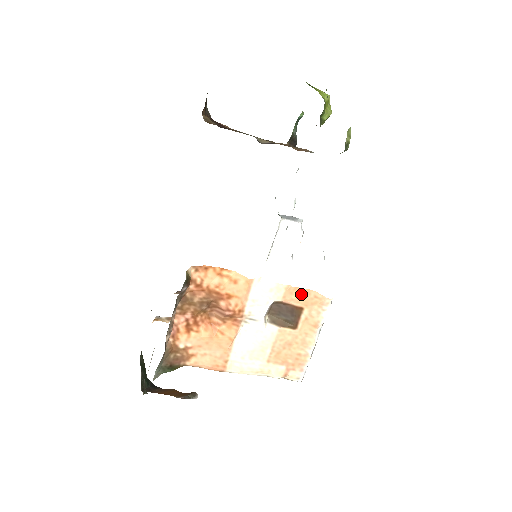
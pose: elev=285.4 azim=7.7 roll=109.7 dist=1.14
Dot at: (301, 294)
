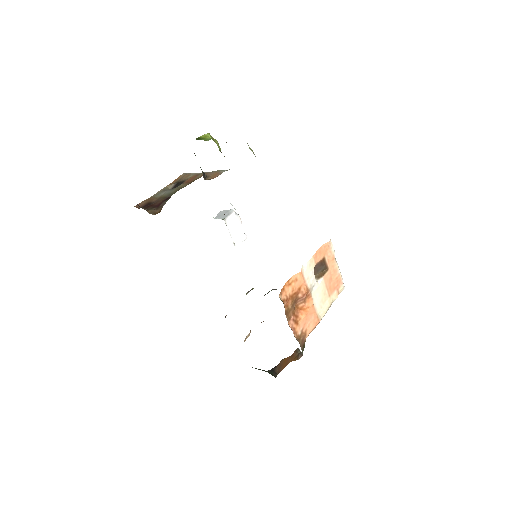
Dot at: (319, 252)
